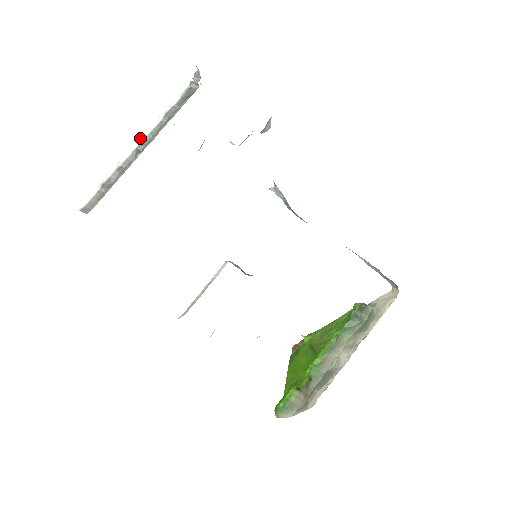
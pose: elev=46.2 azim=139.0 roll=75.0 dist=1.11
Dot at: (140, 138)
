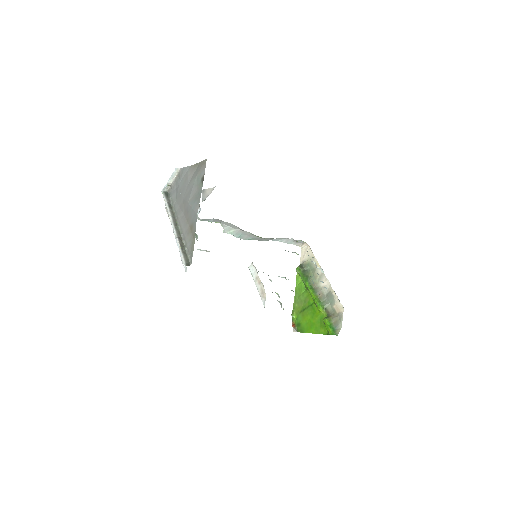
Dot at: (171, 222)
